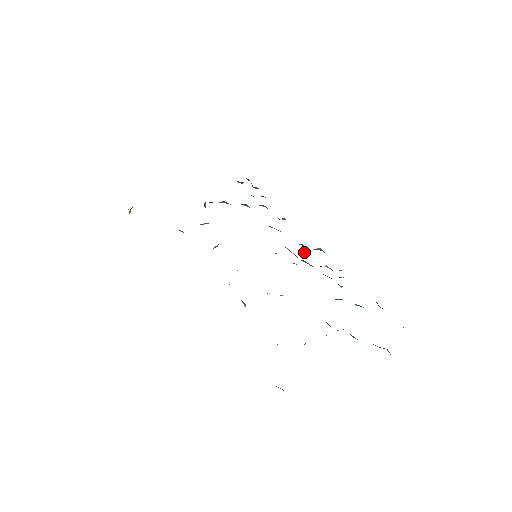
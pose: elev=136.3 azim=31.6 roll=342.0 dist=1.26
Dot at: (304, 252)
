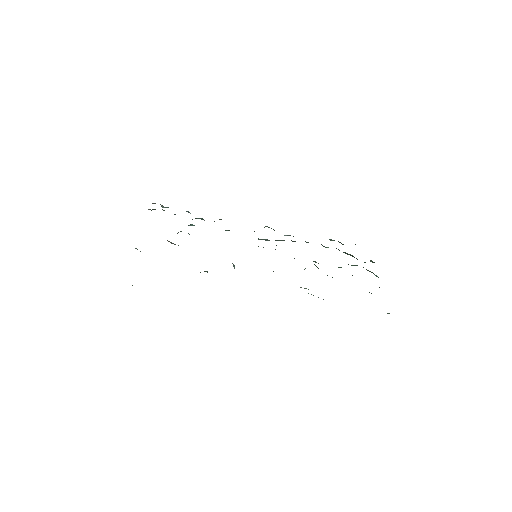
Dot at: occluded
